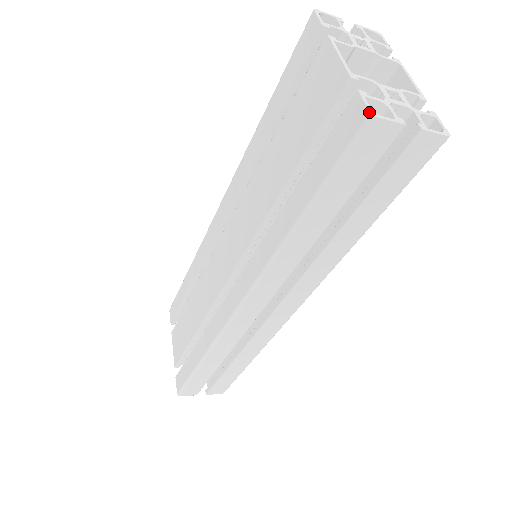
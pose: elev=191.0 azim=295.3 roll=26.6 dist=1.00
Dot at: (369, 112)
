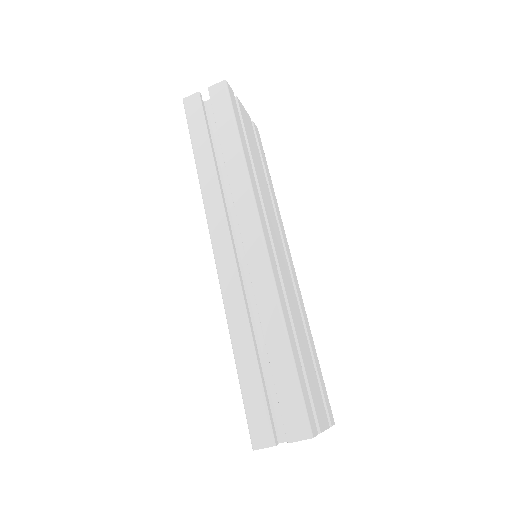
Dot at: (183, 101)
